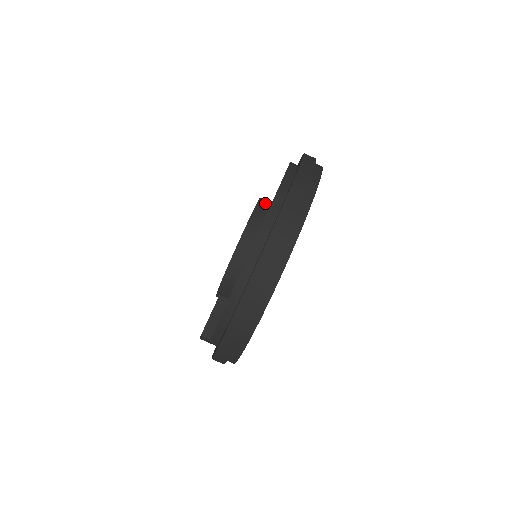
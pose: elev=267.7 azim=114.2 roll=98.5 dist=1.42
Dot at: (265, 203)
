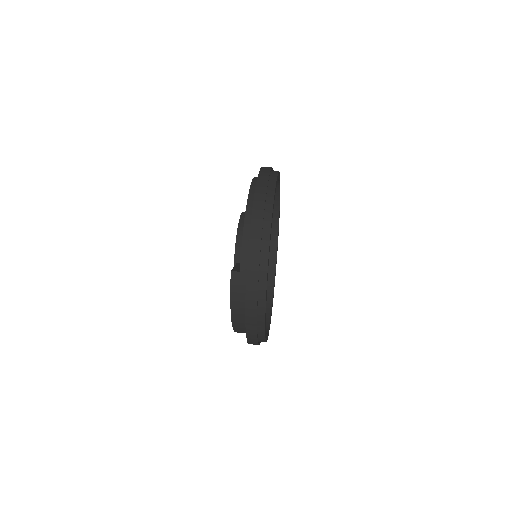
Dot at: occluded
